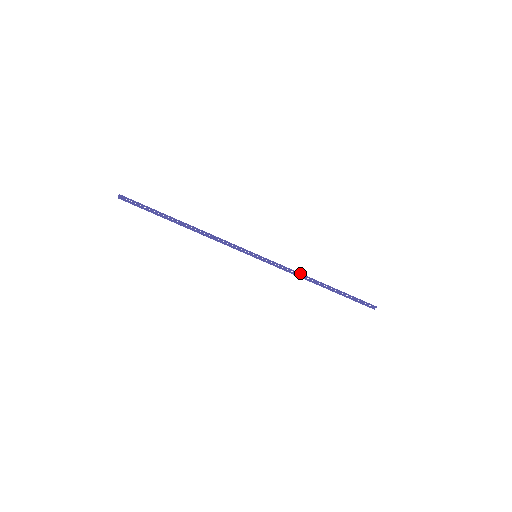
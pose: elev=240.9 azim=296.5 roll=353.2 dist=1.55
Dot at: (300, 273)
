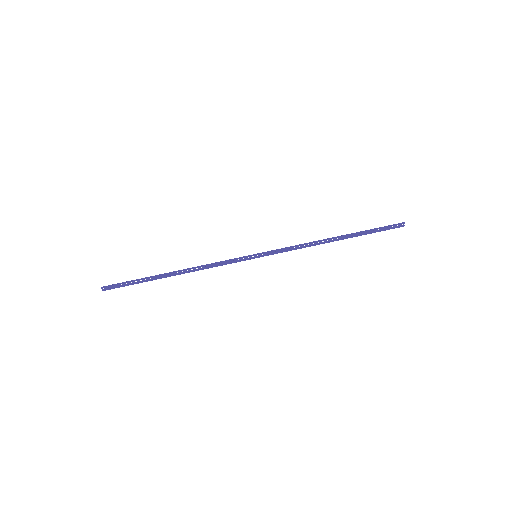
Dot at: (307, 243)
